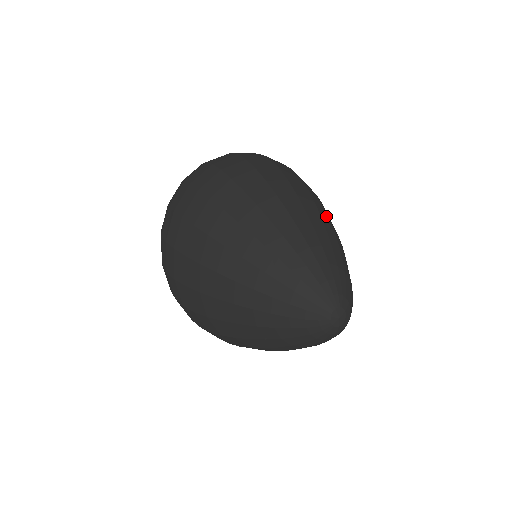
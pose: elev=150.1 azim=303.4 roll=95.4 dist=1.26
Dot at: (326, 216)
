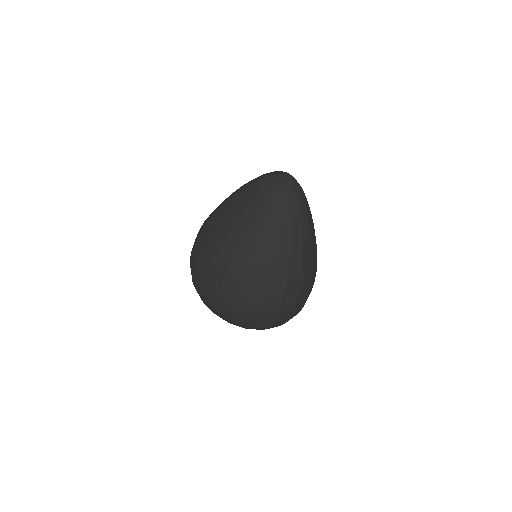
Dot at: occluded
